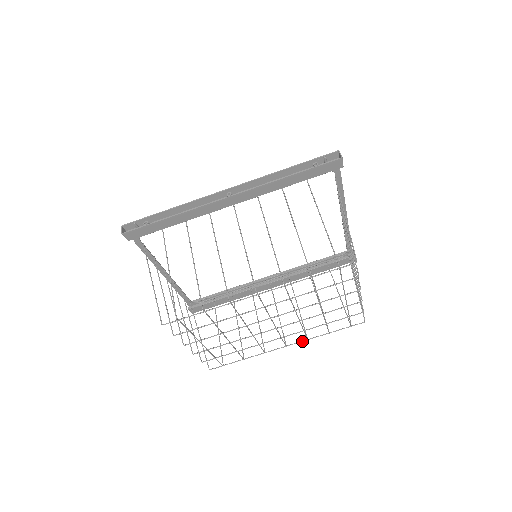
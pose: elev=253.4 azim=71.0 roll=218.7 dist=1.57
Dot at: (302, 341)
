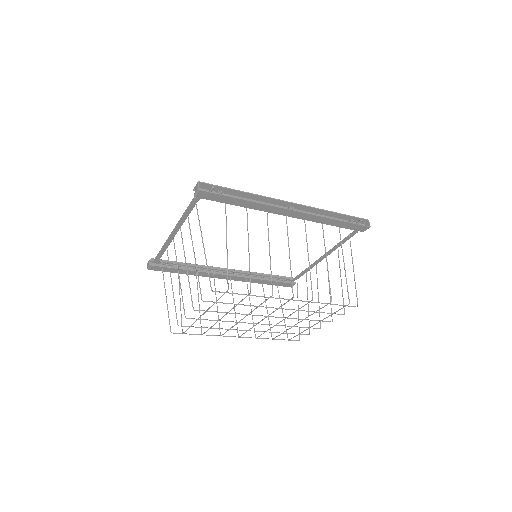
Dot at: occluded
